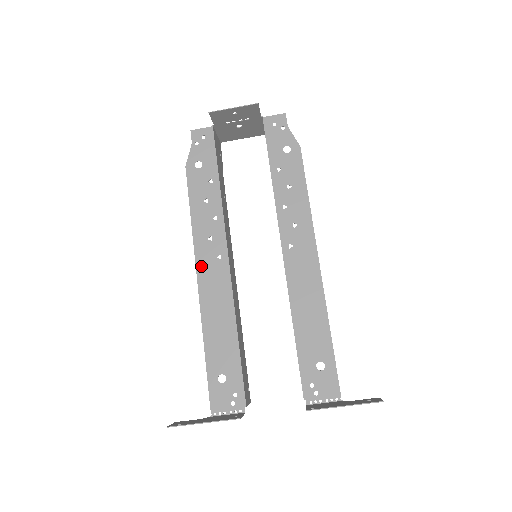
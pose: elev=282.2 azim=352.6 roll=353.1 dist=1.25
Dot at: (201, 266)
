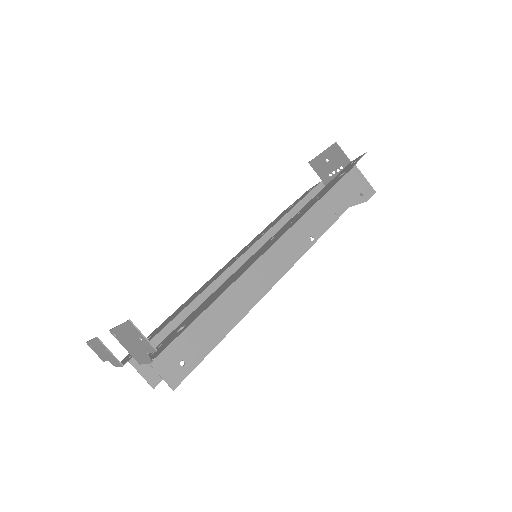
Dot at: (225, 266)
